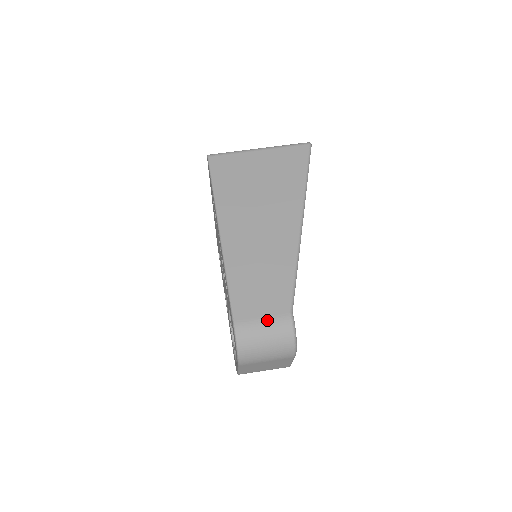
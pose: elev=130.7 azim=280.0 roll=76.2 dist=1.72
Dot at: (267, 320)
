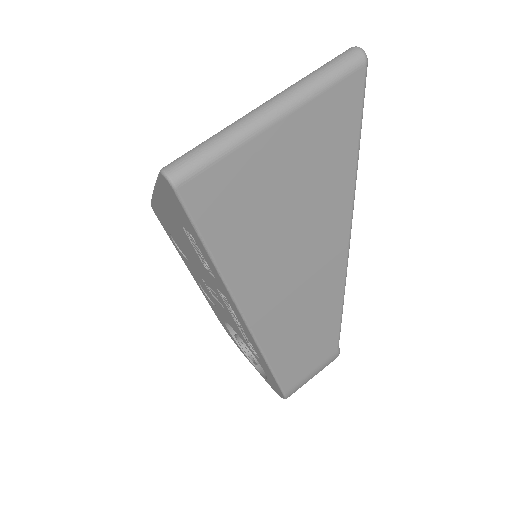
Dot at: (316, 370)
